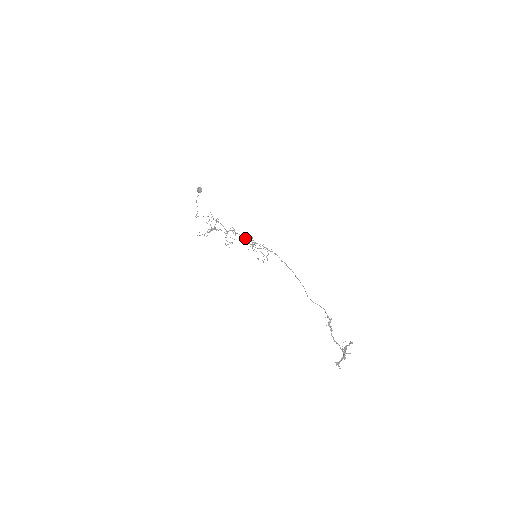
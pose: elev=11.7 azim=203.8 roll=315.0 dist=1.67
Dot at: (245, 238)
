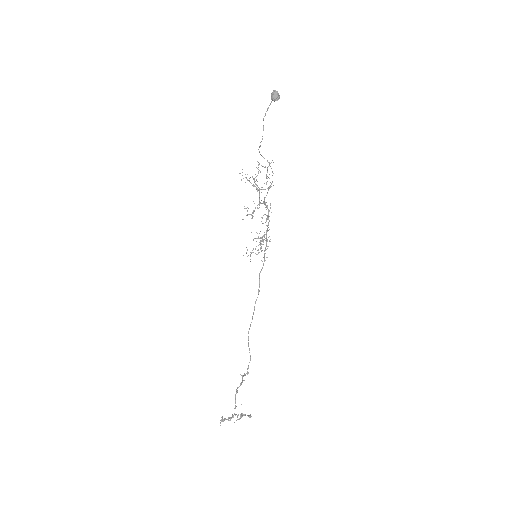
Dot at: occluded
